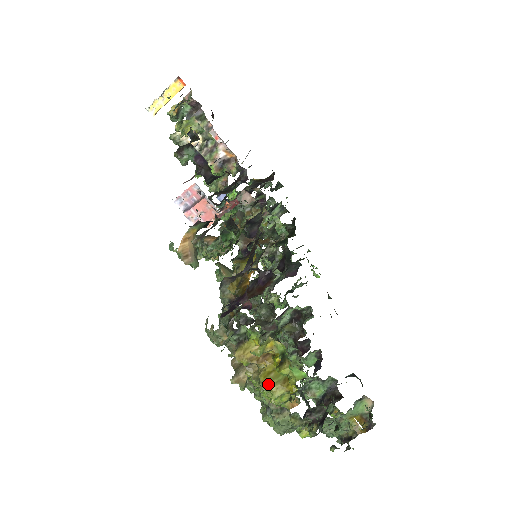
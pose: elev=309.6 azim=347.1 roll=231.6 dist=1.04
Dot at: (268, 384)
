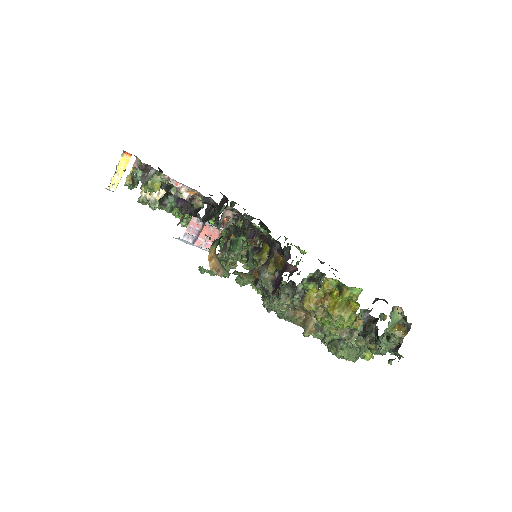
Dot at: (338, 313)
